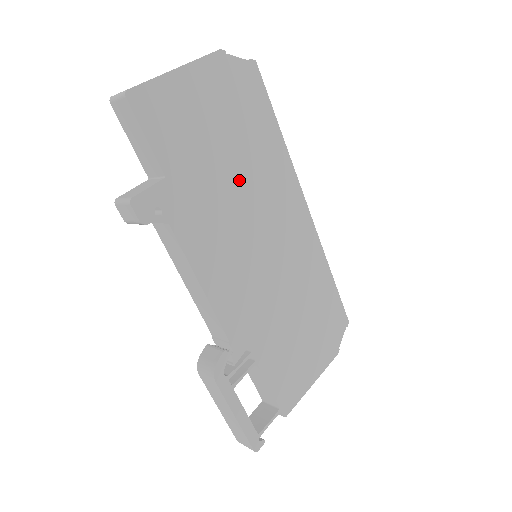
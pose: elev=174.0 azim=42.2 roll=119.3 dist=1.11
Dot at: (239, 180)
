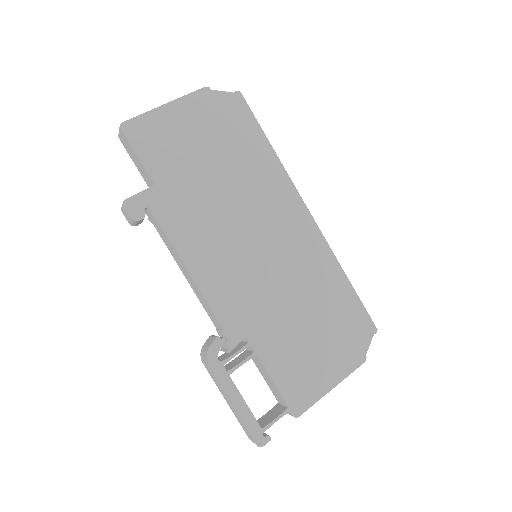
Dot at: (228, 187)
